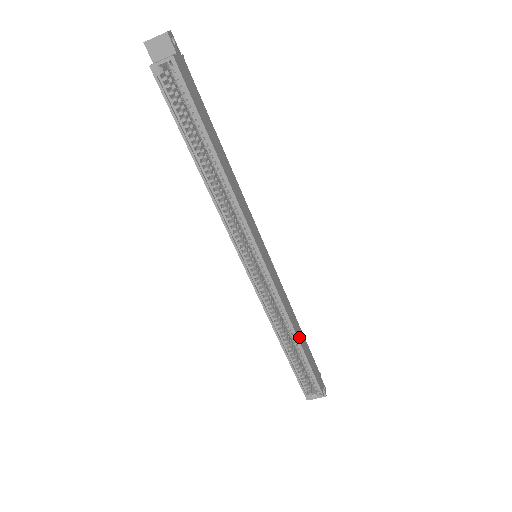
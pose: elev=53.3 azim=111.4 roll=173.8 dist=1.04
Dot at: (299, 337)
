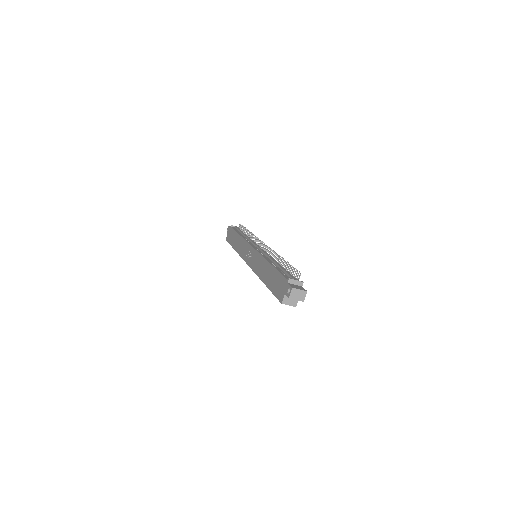
Dot at: occluded
